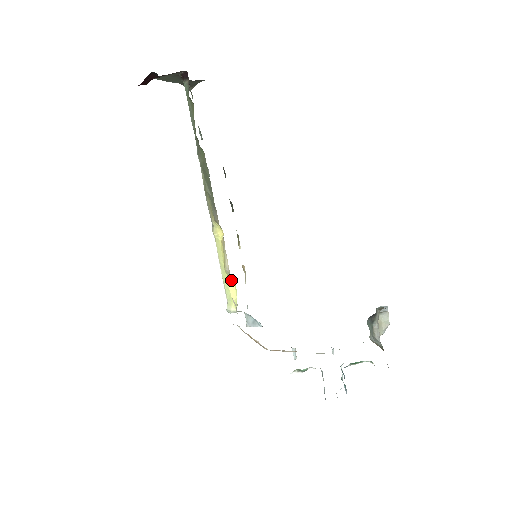
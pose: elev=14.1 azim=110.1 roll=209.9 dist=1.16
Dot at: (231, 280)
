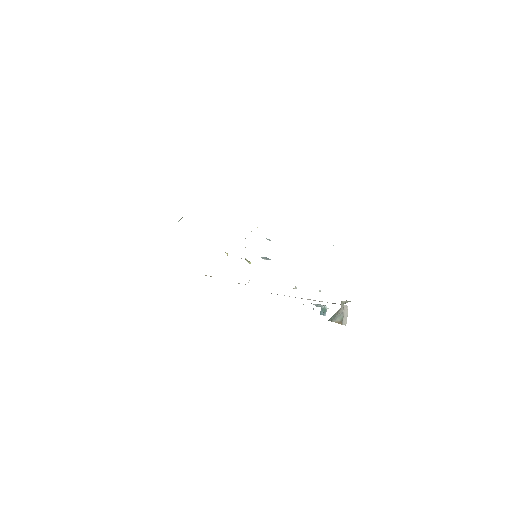
Dot at: occluded
